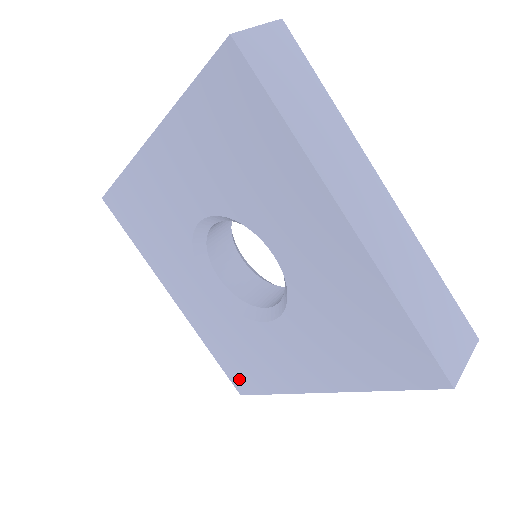
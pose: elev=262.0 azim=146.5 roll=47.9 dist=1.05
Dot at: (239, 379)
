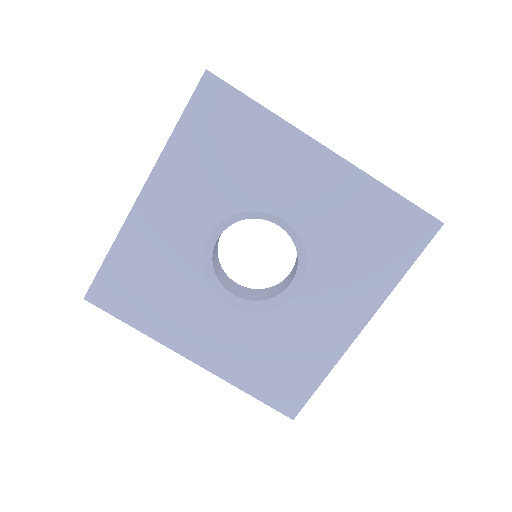
Dot at: (286, 397)
